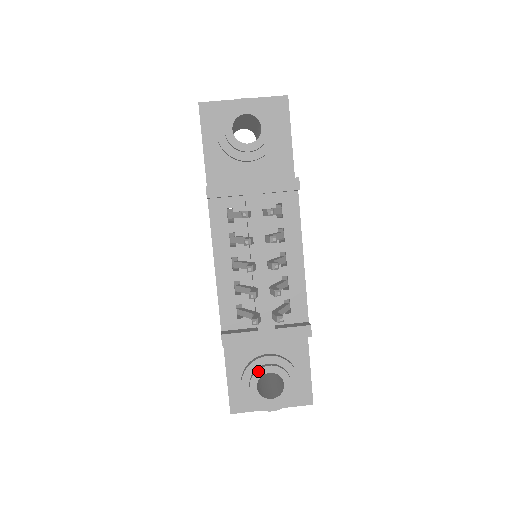
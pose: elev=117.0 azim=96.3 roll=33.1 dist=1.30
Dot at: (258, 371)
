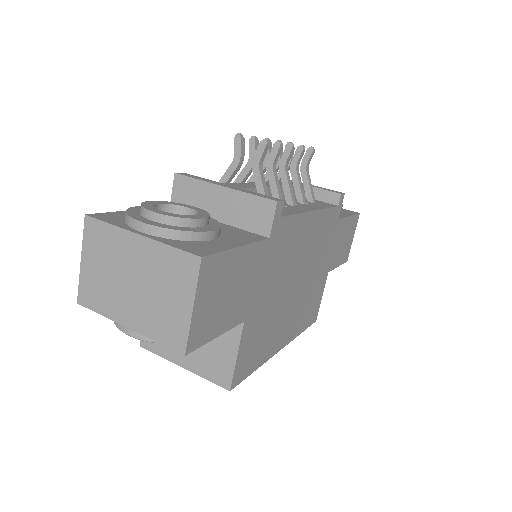
Dot at: (179, 203)
